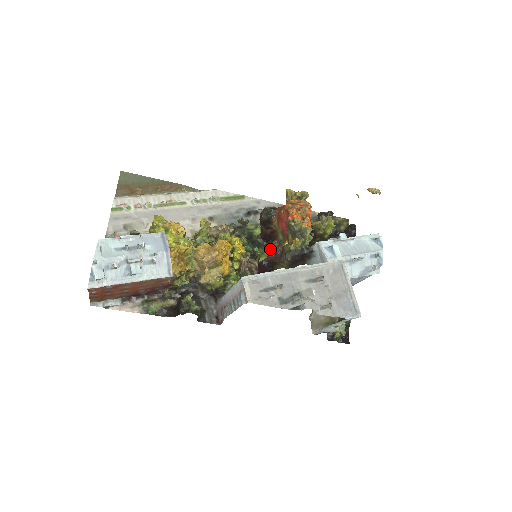
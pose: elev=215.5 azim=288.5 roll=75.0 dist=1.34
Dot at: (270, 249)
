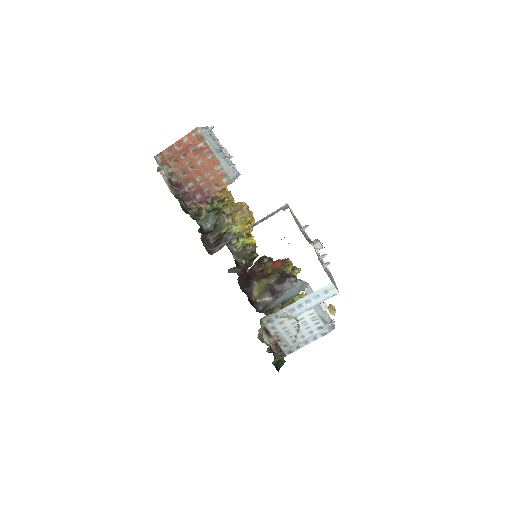
Dot at: occluded
